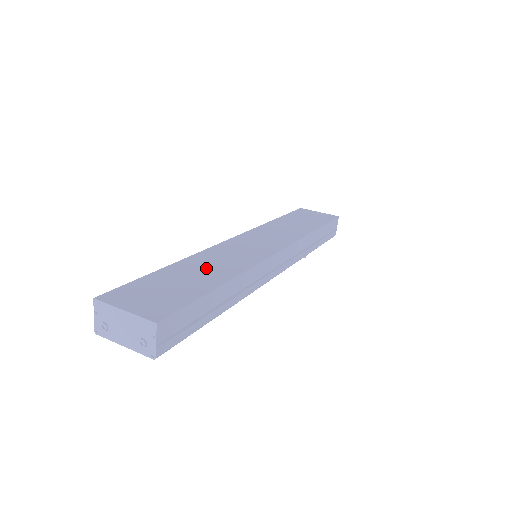
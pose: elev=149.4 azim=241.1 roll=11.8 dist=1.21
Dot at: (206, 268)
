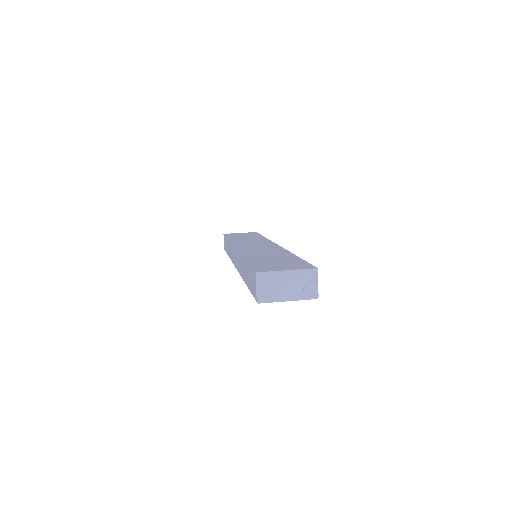
Dot at: (267, 255)
